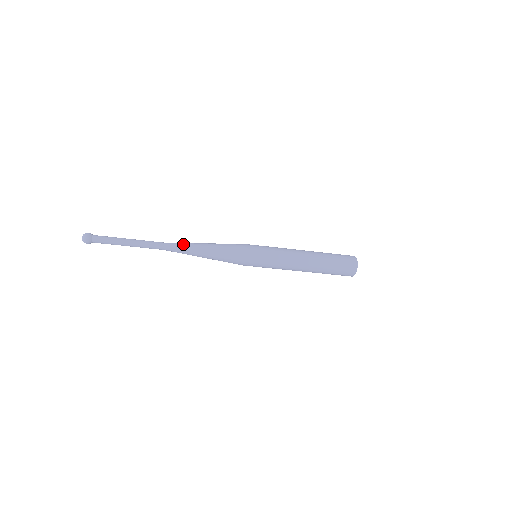
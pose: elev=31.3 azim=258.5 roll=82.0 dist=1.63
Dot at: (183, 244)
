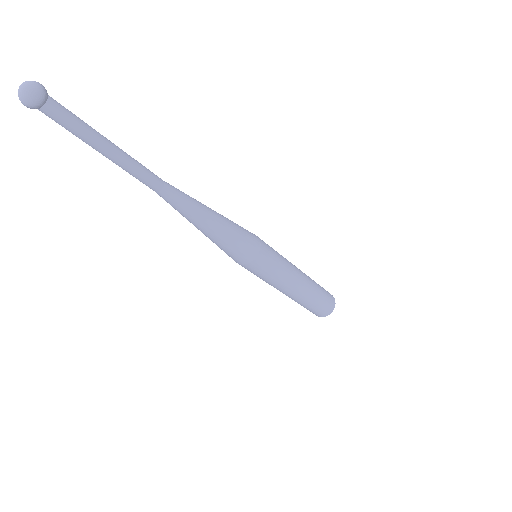
Dot at: (185, 194)
